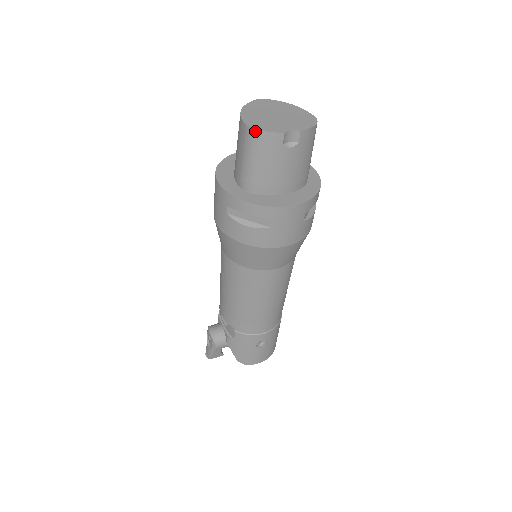
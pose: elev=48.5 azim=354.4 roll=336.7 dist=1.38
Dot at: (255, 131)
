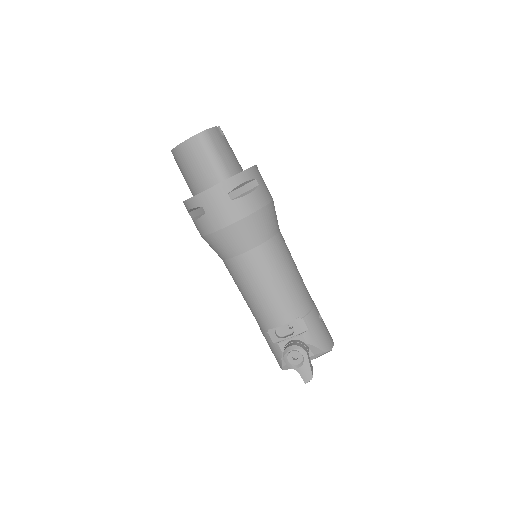
Dot at: (204, 132)
